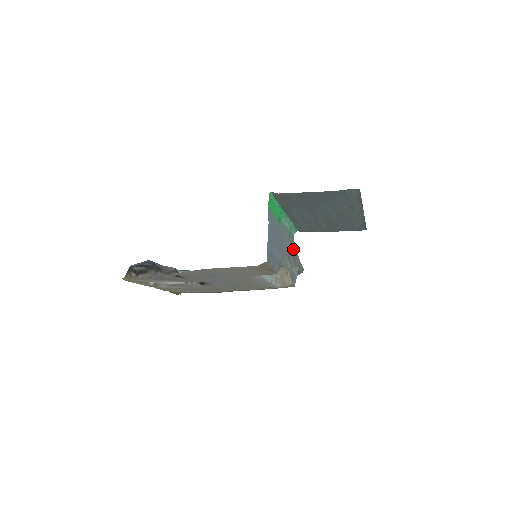
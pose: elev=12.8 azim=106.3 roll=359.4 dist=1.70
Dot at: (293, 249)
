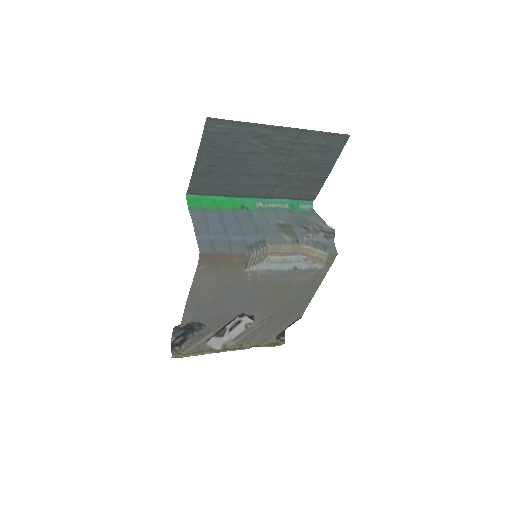
Dot at: (303, 221)
